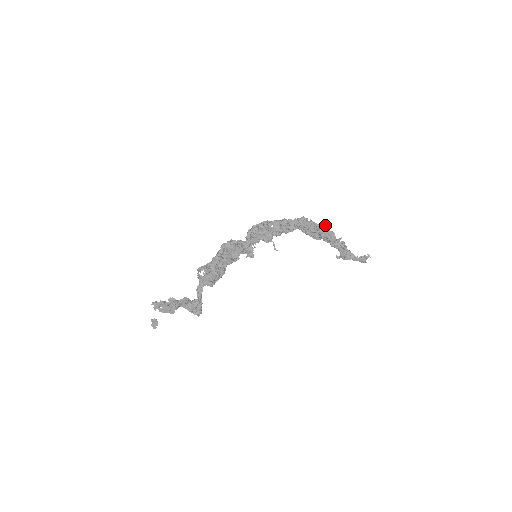
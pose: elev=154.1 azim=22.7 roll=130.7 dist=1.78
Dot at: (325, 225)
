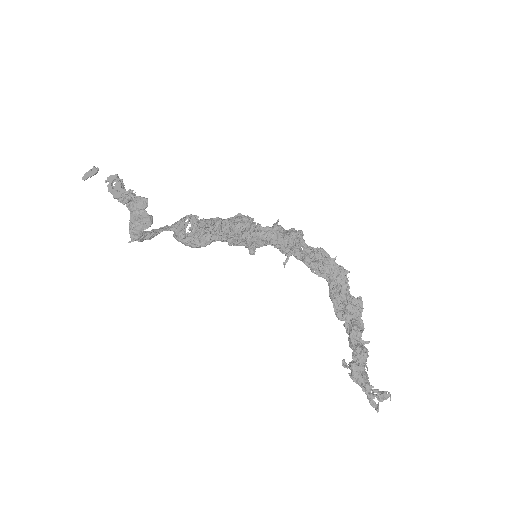
Dot at: (361, 305)
